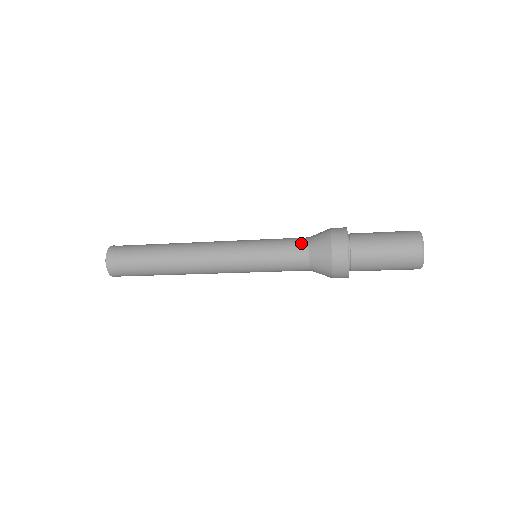
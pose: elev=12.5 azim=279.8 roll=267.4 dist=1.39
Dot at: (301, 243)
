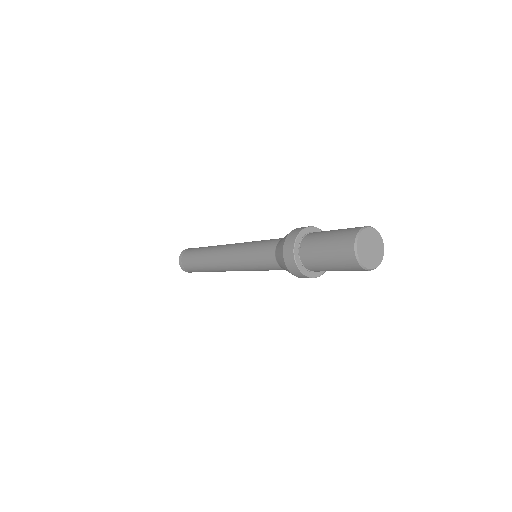
Dot at: (270, 255)
